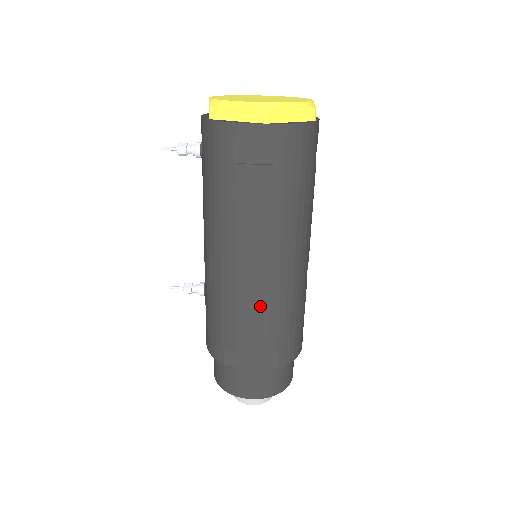
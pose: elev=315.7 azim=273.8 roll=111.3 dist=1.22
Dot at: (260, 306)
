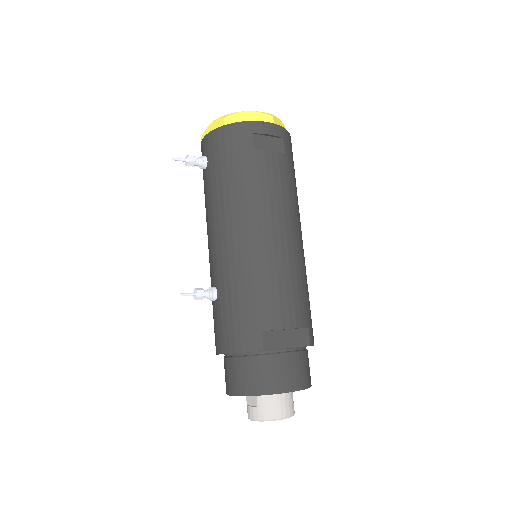
Dot at: (290, 273)
